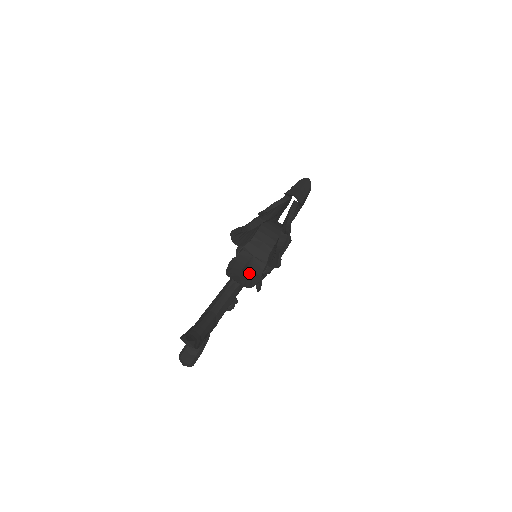
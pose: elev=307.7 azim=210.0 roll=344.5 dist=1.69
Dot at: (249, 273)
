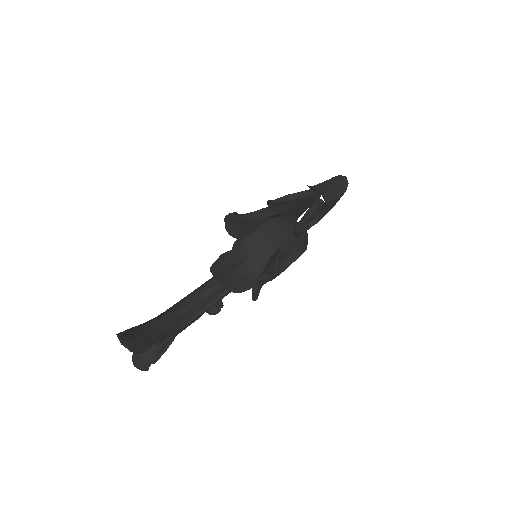
Dot at: (239, 274)
